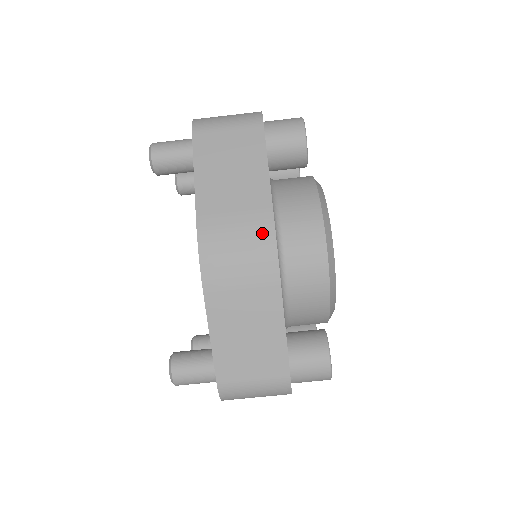
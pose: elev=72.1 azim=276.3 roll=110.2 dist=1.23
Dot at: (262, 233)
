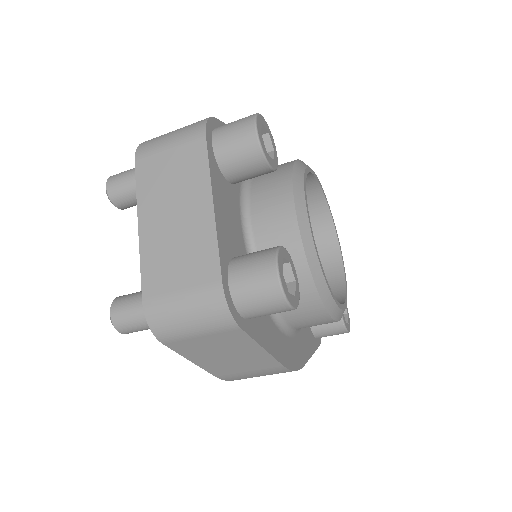
Dot at: (278, 372)
